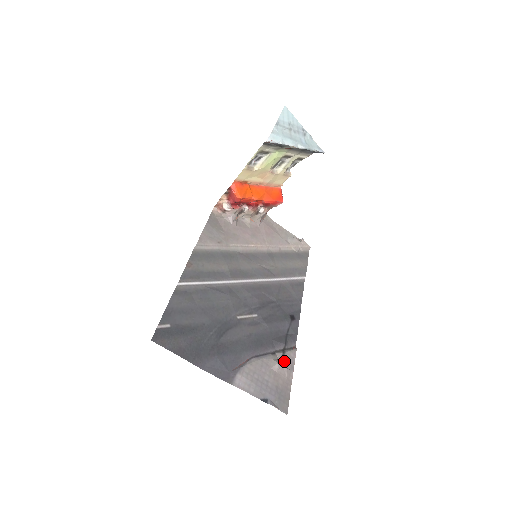
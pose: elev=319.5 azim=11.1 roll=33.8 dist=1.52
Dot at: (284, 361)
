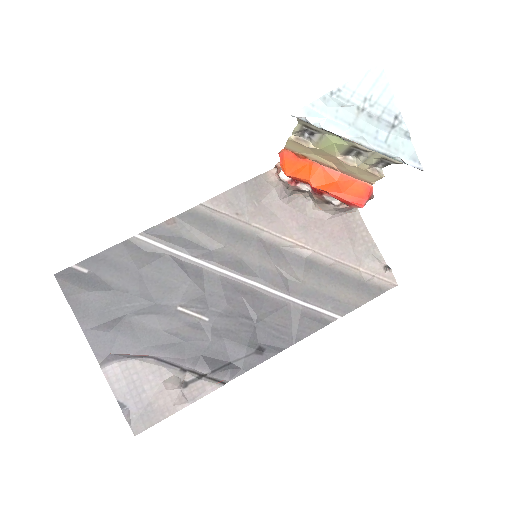
Dot at: (188, 387)
